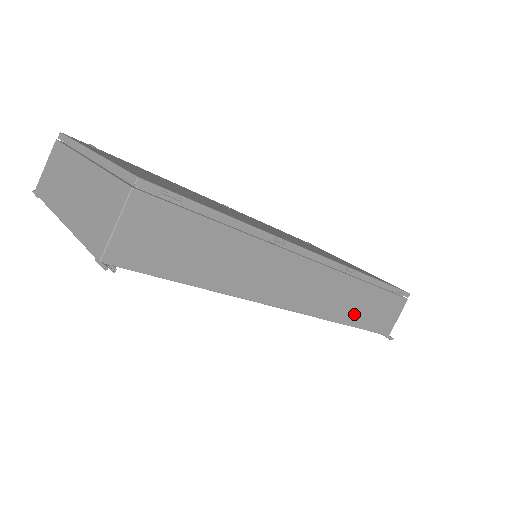
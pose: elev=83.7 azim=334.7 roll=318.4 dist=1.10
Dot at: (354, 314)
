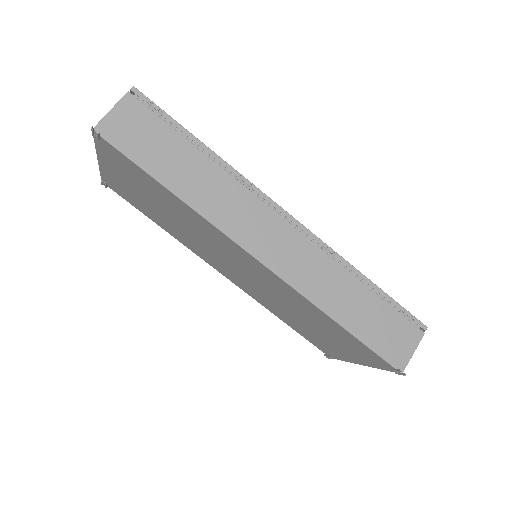
Dot at: (341, 309)
